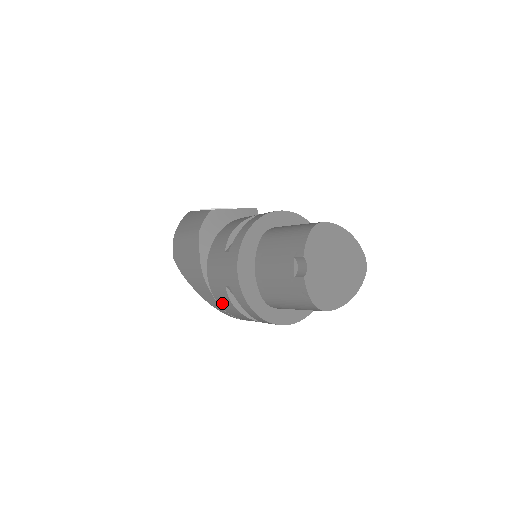
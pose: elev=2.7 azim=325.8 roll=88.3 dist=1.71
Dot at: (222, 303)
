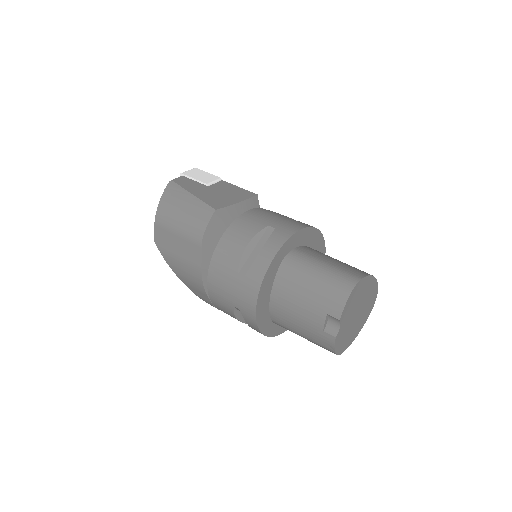
Dot at: (220, 308)
